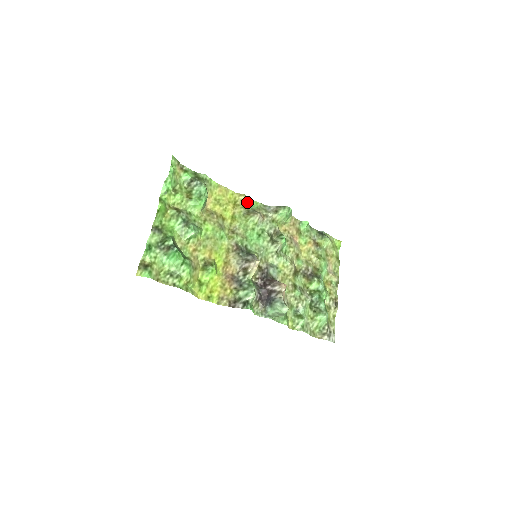
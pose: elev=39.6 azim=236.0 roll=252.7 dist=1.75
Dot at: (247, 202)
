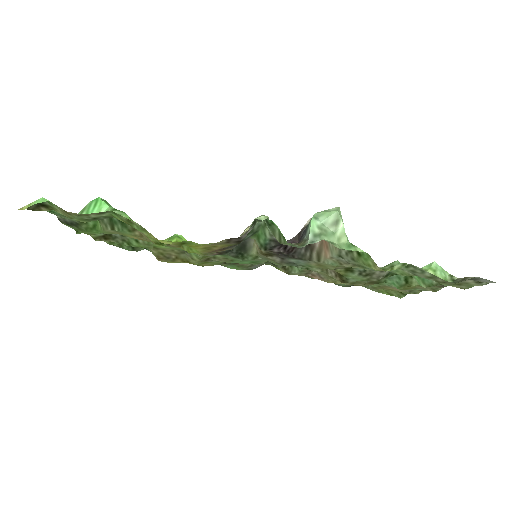
Dot at: occluded
